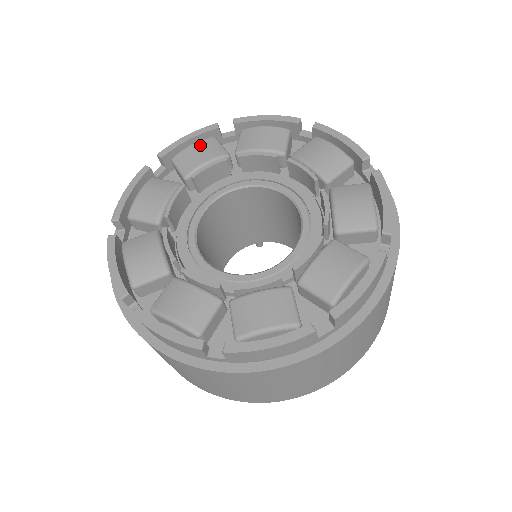
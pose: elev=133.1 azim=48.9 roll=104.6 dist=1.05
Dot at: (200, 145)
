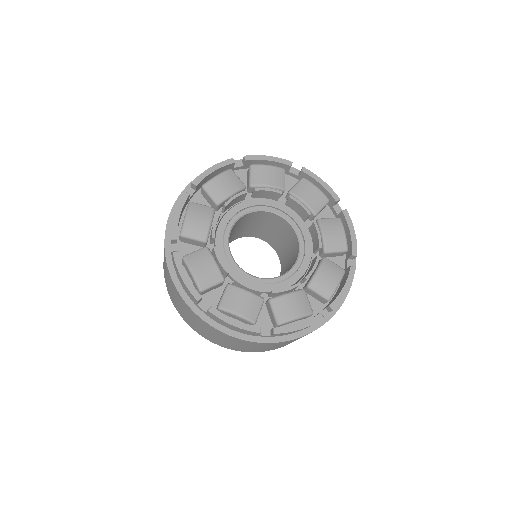
Dot at: (193, 214)
